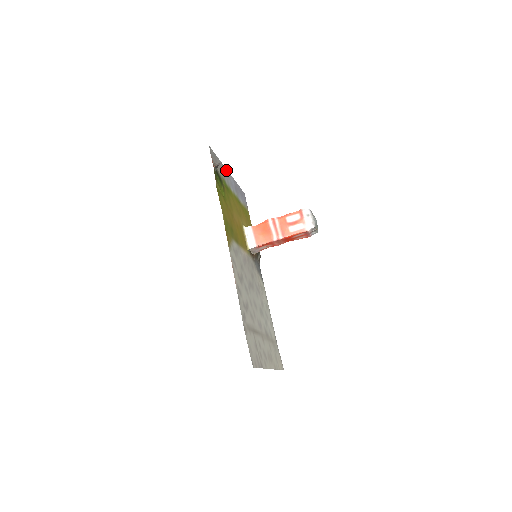
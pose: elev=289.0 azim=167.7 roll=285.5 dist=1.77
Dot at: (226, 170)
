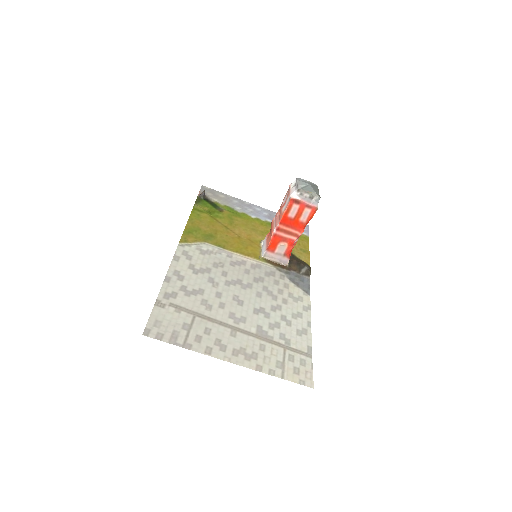
Dot at: (247, 203)
